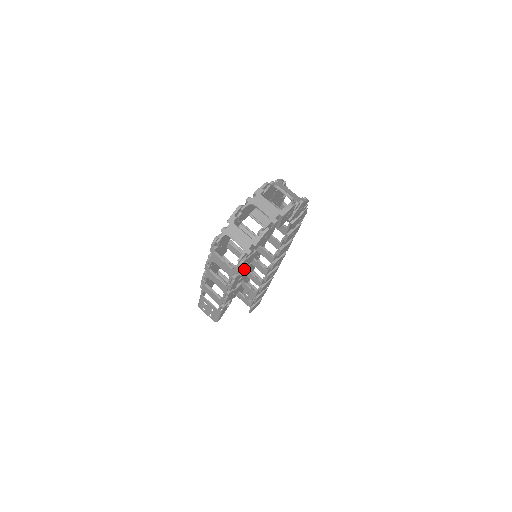
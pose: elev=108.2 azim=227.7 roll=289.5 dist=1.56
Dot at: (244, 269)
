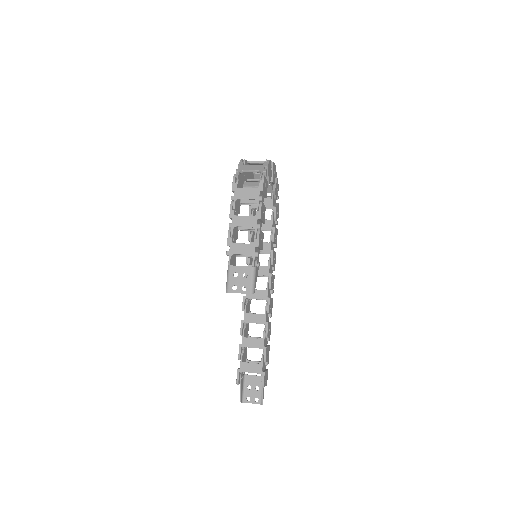
Dot at: occluded
